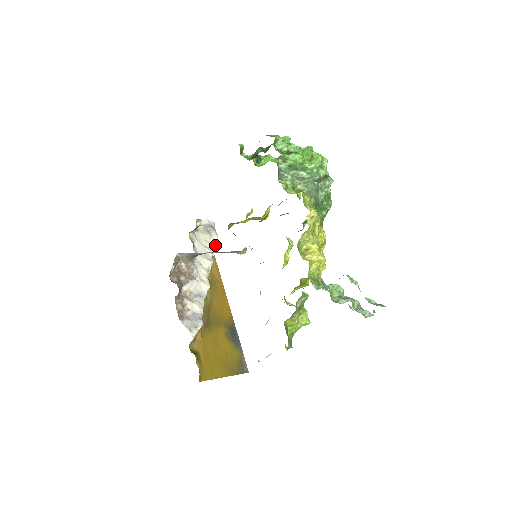
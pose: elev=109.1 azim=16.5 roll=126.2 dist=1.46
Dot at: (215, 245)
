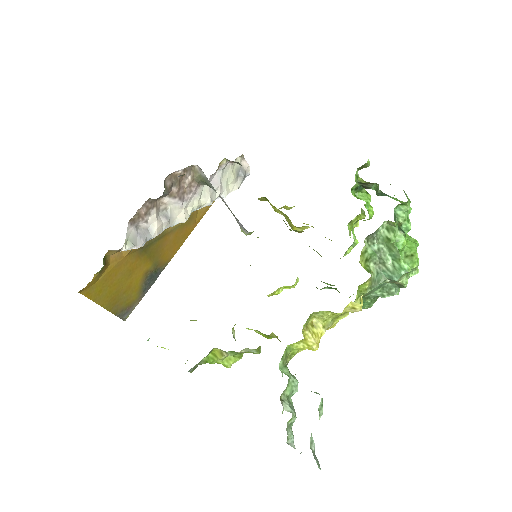
Dot at: (229, 192)
